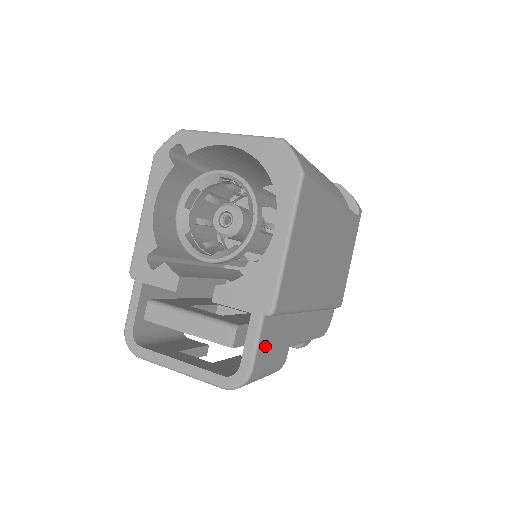
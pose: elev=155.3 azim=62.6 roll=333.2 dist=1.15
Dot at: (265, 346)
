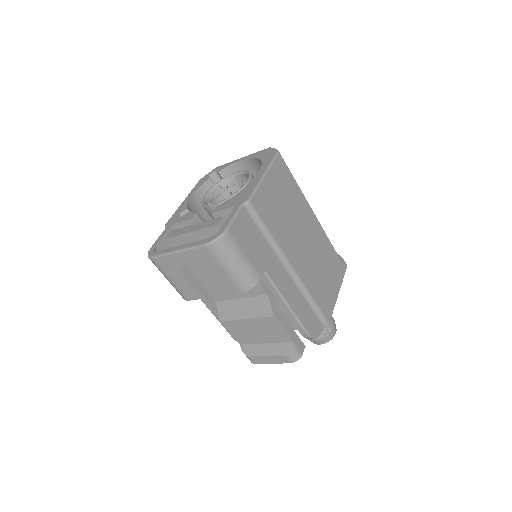
Dot at: (241, 229)
